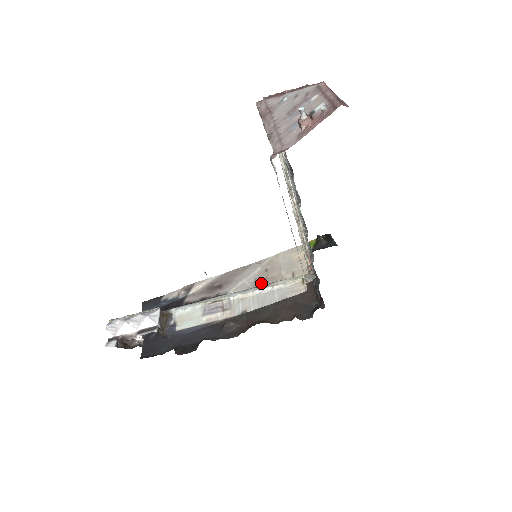
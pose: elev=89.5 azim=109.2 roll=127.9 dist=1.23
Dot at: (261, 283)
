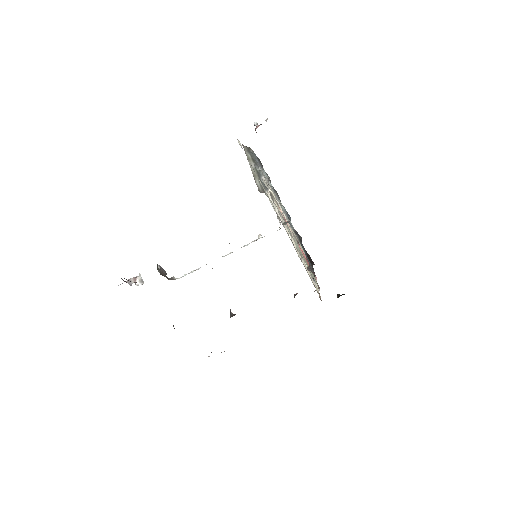
Dot at: occluded
